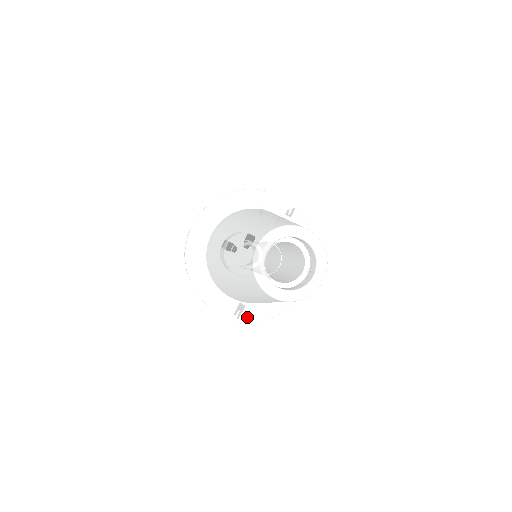
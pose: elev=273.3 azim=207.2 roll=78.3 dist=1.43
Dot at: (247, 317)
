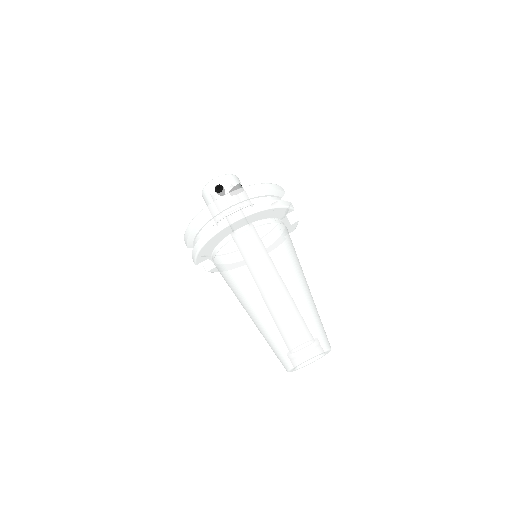
Dot at: (213, 271)
